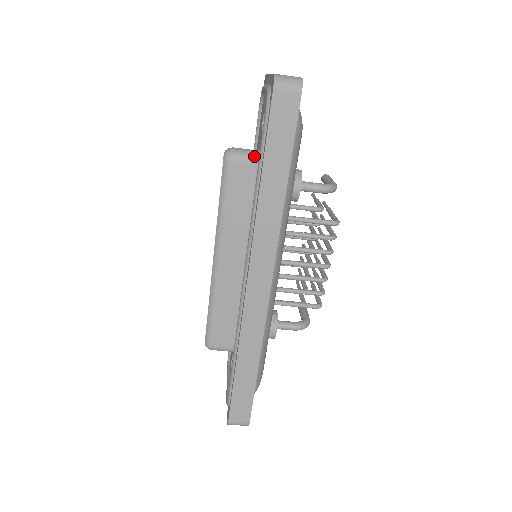
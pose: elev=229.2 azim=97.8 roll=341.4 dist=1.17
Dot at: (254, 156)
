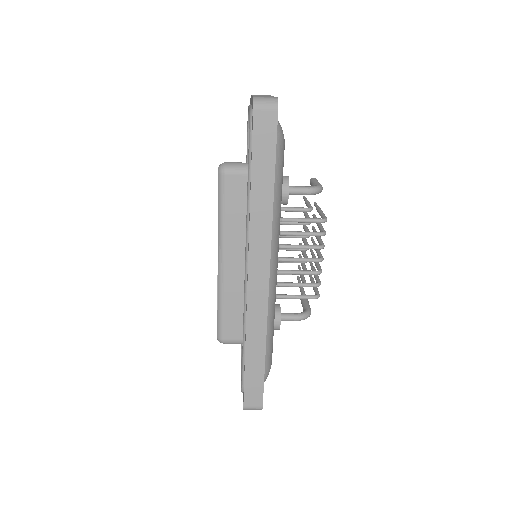
Dot at: (245, 168)
